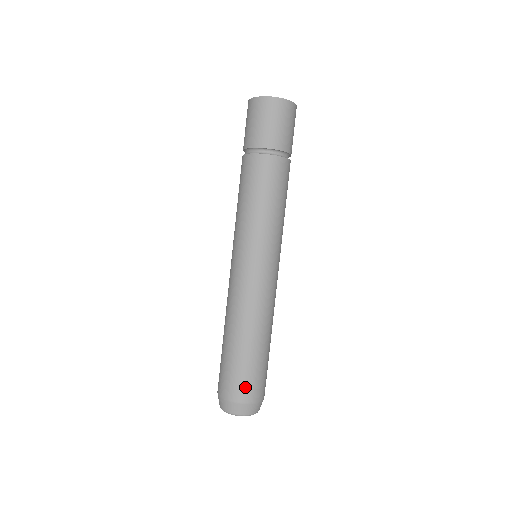
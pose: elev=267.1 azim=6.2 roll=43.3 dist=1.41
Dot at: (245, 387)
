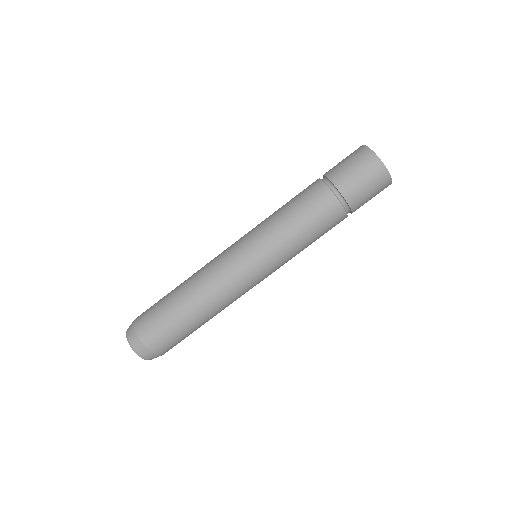
Dot at: (149, 325)
